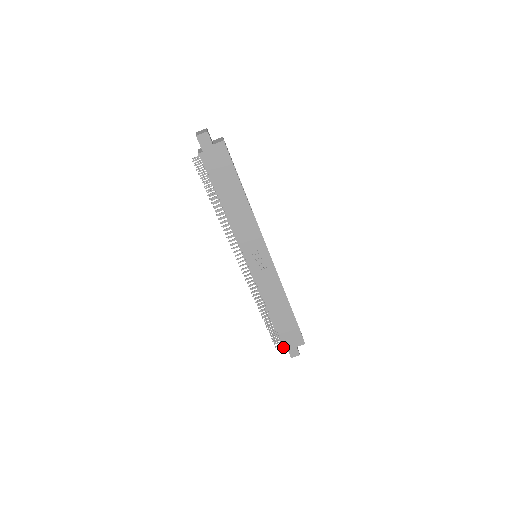
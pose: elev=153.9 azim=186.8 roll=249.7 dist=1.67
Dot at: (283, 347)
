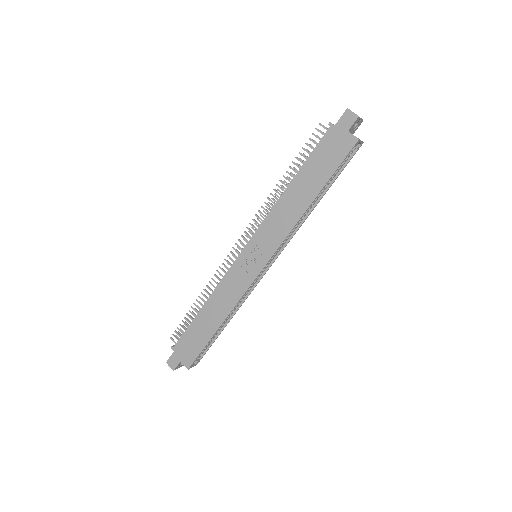
Dot at: (174, 346)
